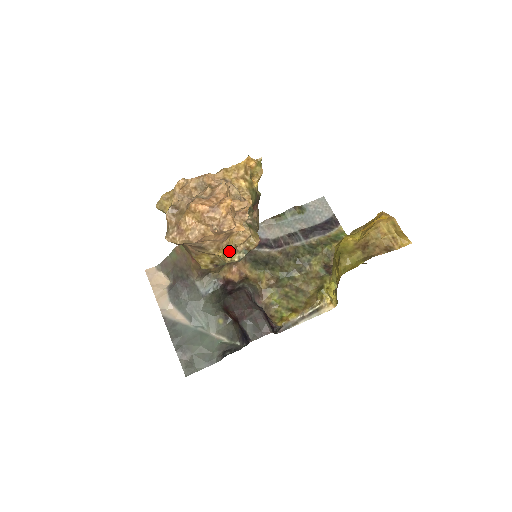
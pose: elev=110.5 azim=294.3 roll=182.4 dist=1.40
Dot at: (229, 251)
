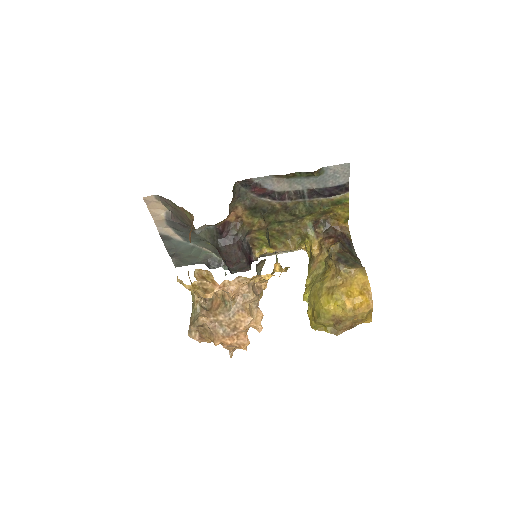
Dot at: occluded
